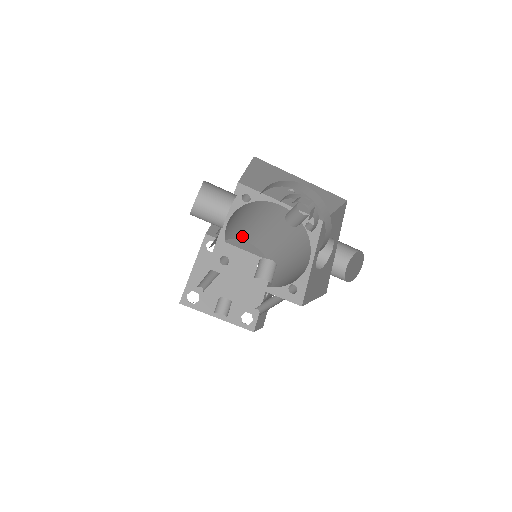
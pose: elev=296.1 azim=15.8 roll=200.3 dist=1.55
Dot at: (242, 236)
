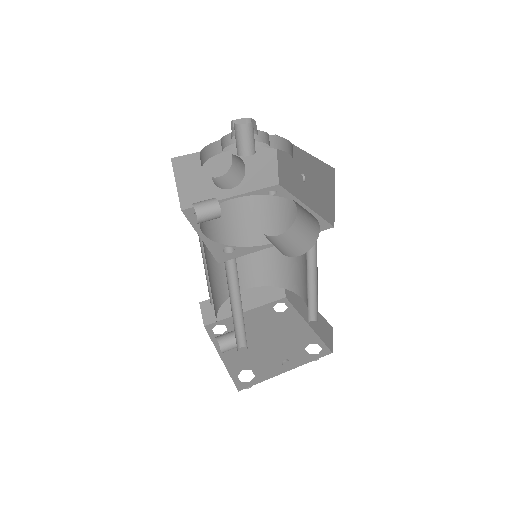
Dot at: (297, 285)
